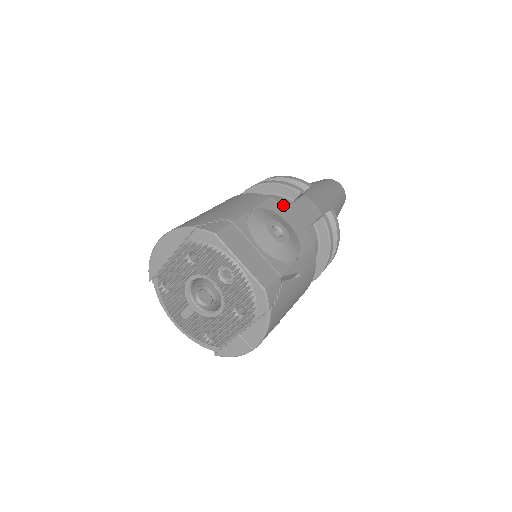
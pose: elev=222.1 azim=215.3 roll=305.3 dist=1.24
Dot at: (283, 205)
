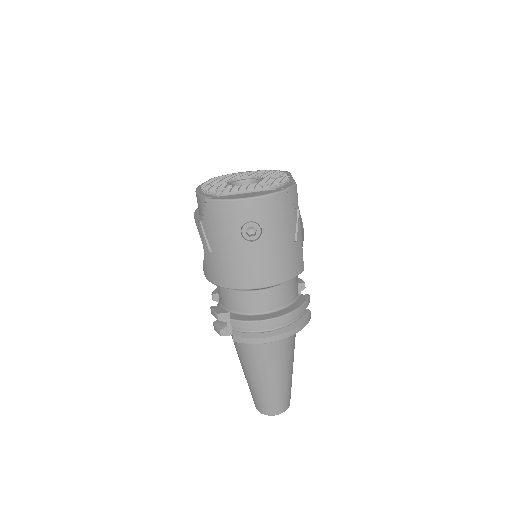
Dot at: occluded
